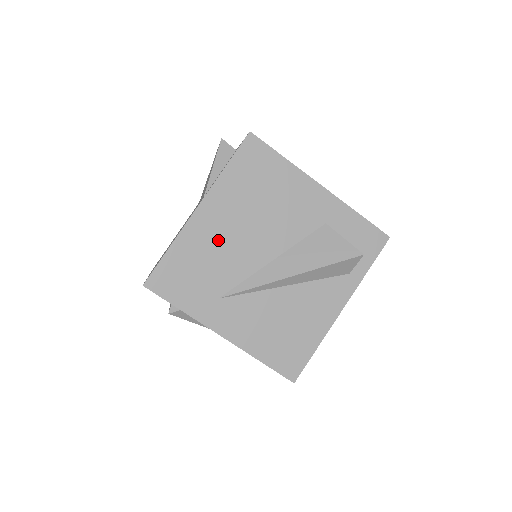
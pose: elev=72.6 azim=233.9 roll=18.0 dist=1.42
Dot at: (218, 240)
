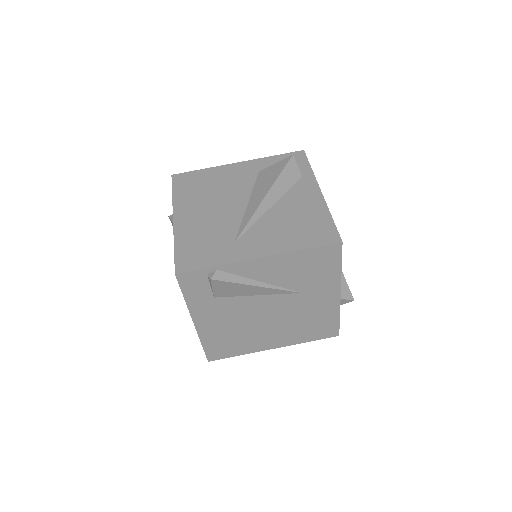
Dot at: (202, 221)
